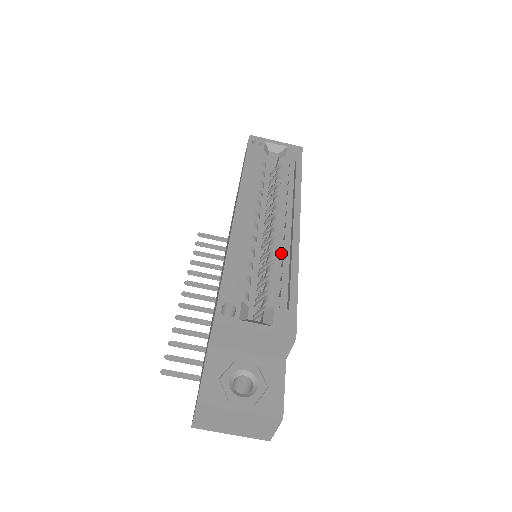
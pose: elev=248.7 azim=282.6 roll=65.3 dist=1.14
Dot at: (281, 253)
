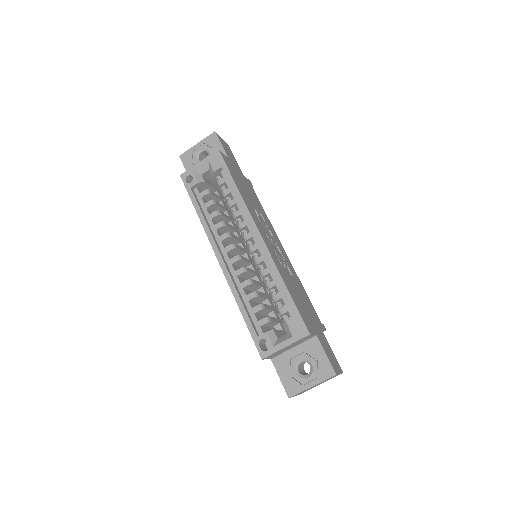
Dot at: (266, 269)
